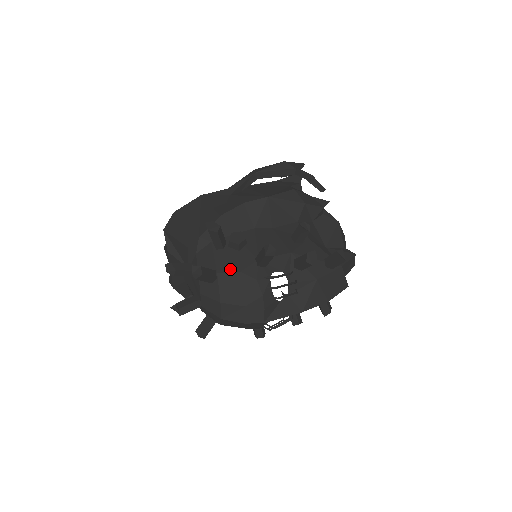
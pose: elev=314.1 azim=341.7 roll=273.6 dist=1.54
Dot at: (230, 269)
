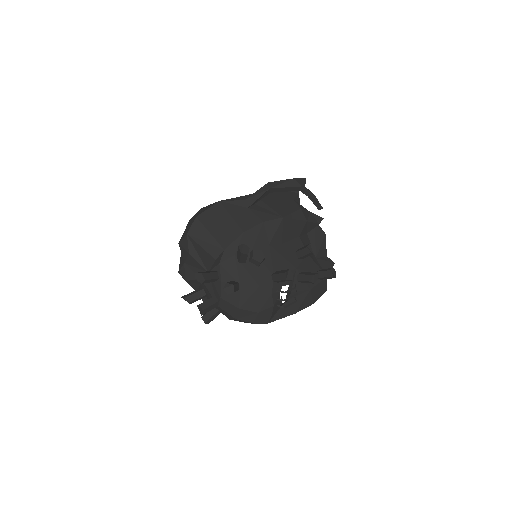
Dot at: (251, 283)
